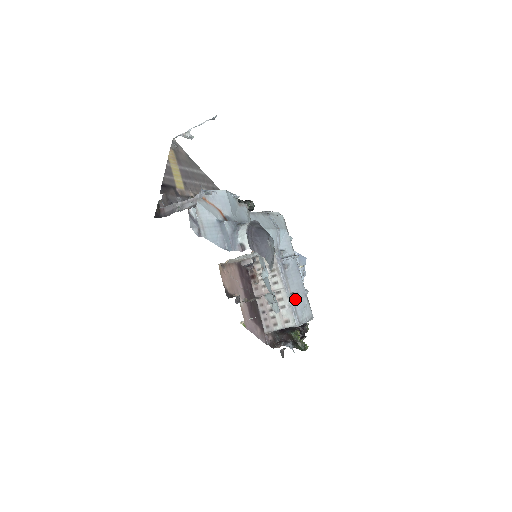
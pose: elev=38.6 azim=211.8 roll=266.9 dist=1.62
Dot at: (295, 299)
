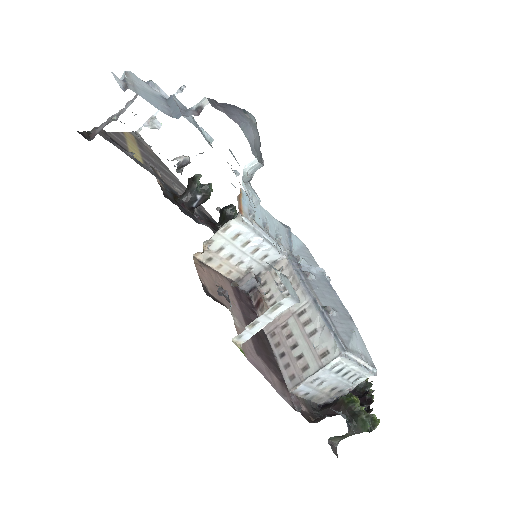
Dot at: (331, 316)
